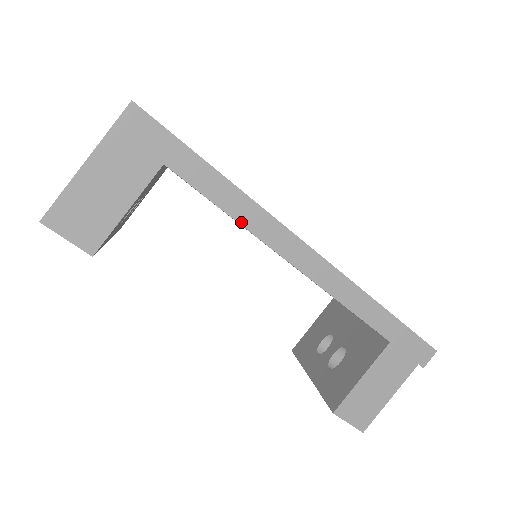
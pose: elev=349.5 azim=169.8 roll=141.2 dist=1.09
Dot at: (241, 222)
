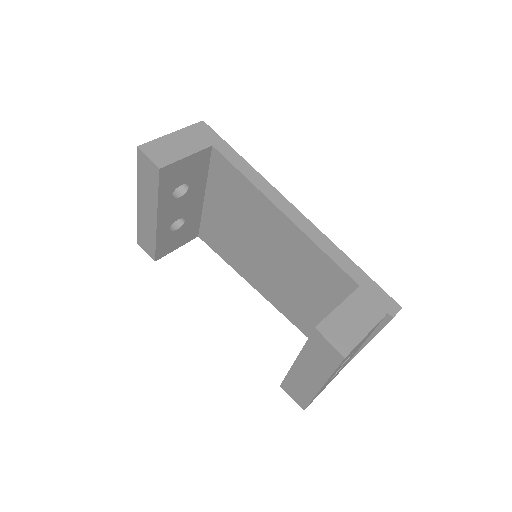
Dot at: (252, 181)
